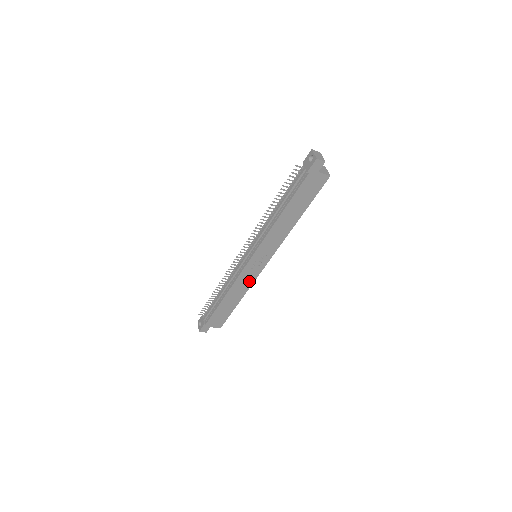
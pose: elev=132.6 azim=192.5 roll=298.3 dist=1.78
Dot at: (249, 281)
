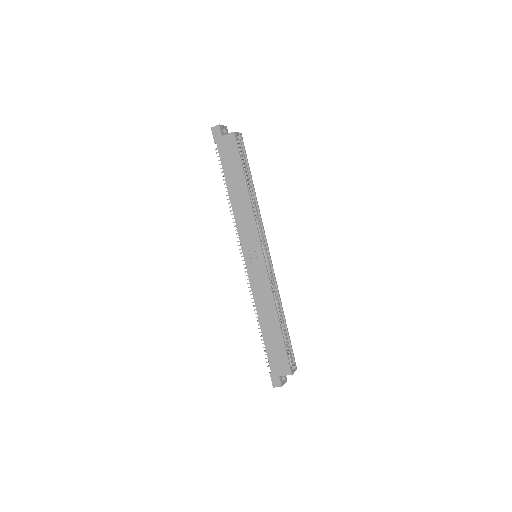
Dot at: (266, 287)
